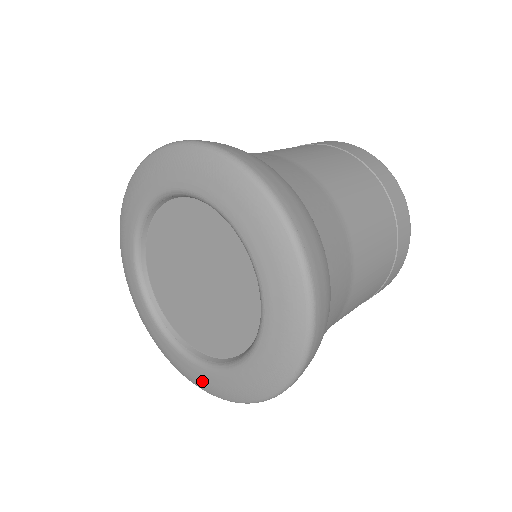
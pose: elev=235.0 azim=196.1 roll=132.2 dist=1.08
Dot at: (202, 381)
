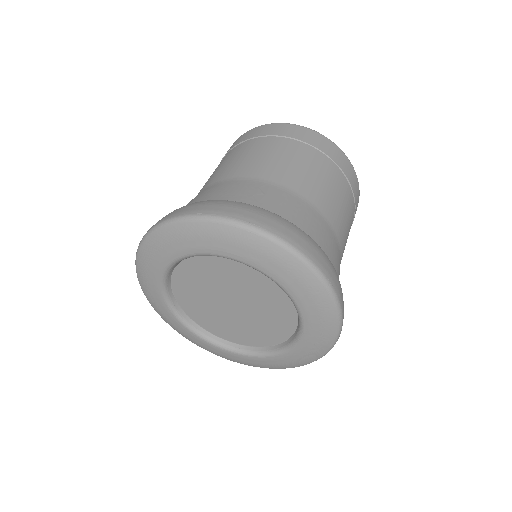
Dot at: (248, 362)
